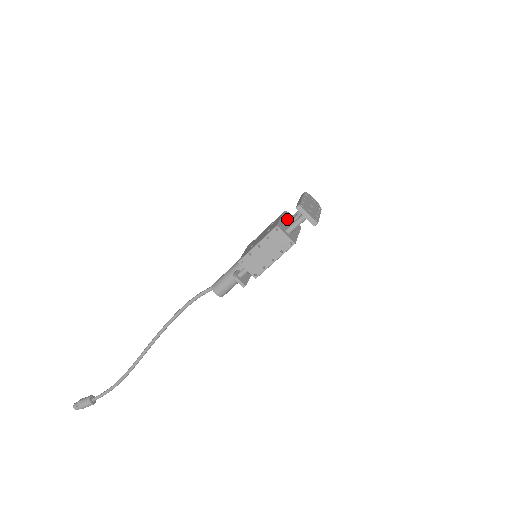
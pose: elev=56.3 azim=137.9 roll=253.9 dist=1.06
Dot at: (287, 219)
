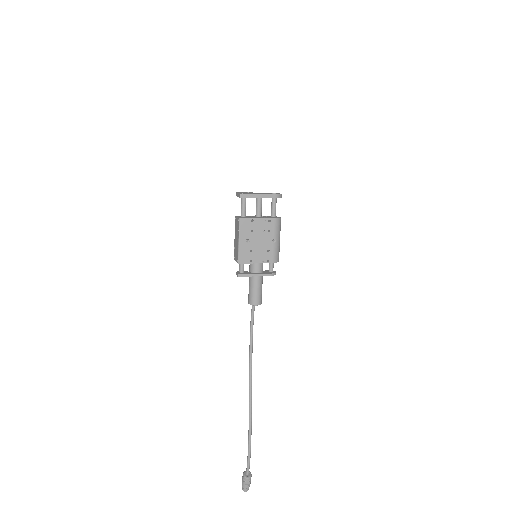
Dot at: occluded
